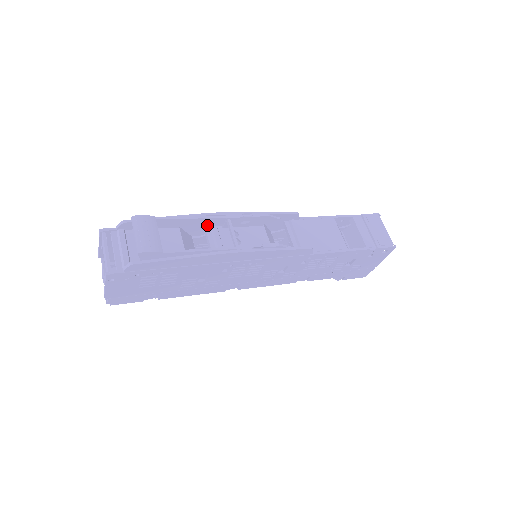
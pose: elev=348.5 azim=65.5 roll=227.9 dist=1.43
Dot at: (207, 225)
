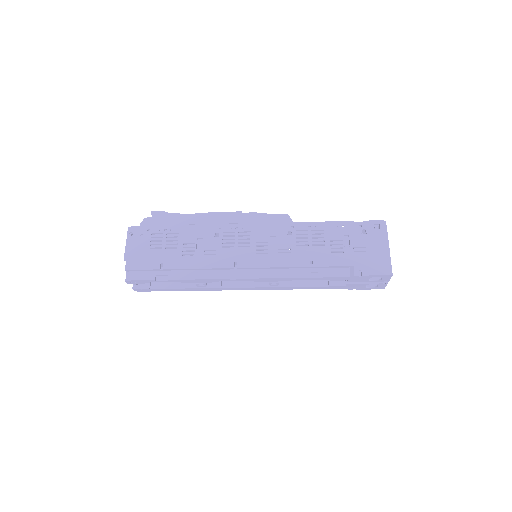
Dot at: occluded
